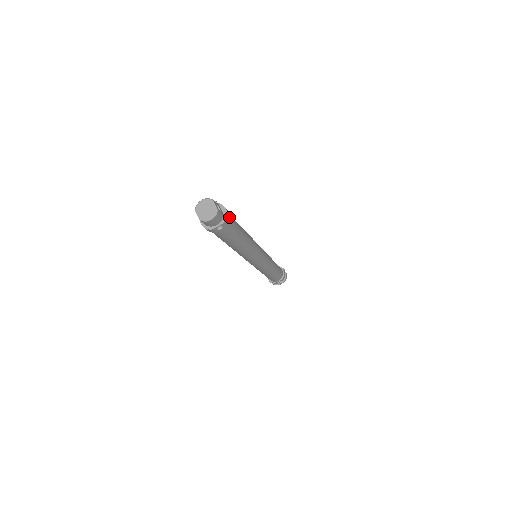
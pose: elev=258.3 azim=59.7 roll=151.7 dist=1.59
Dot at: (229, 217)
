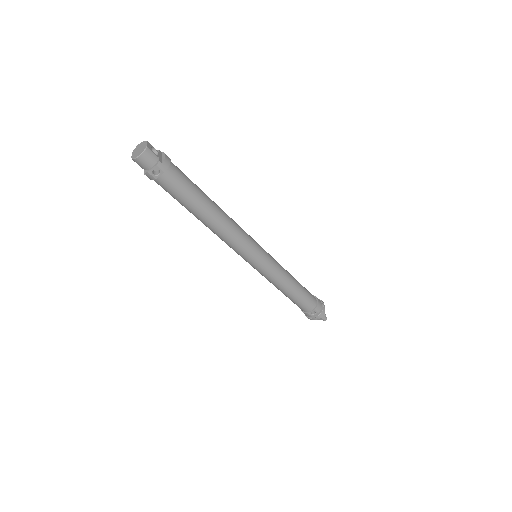
Dot at: (169, 164)
